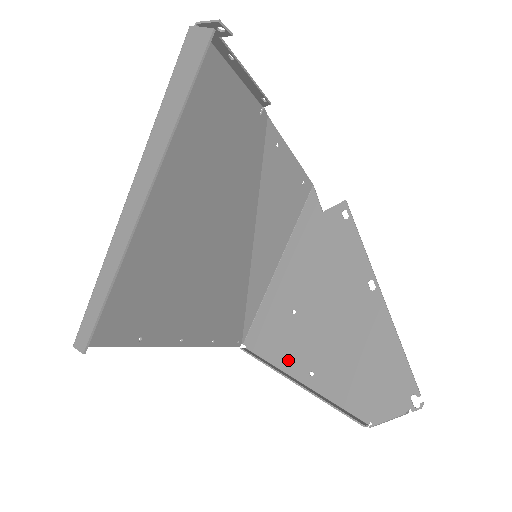
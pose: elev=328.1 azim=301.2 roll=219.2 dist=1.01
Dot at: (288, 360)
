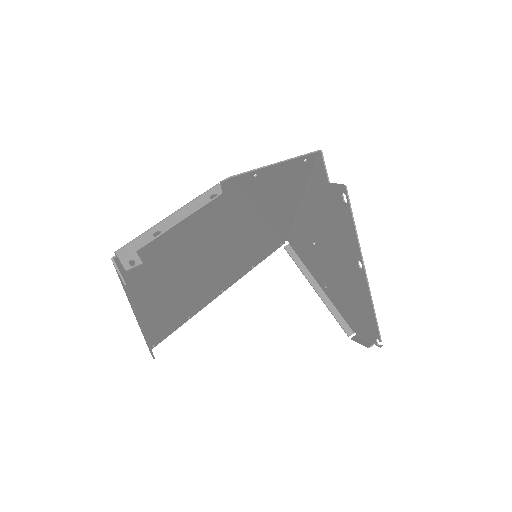
Dot at: (313, 270)
